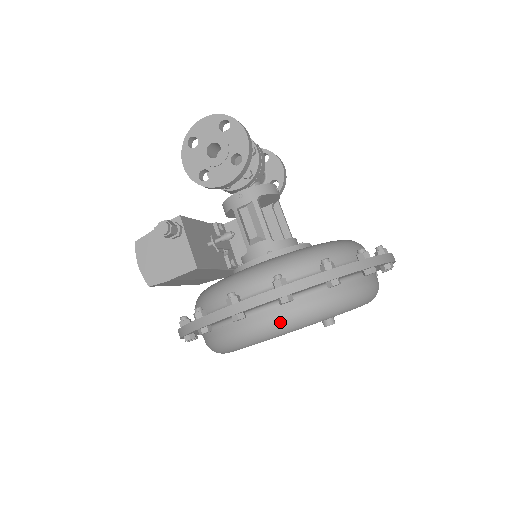
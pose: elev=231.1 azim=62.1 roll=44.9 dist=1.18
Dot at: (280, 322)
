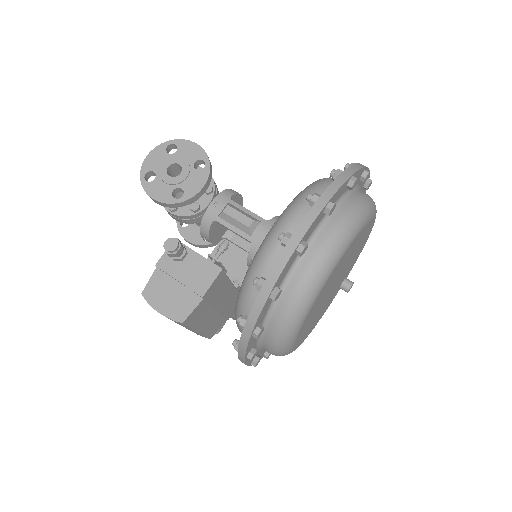
Dot at: (336, 238)
